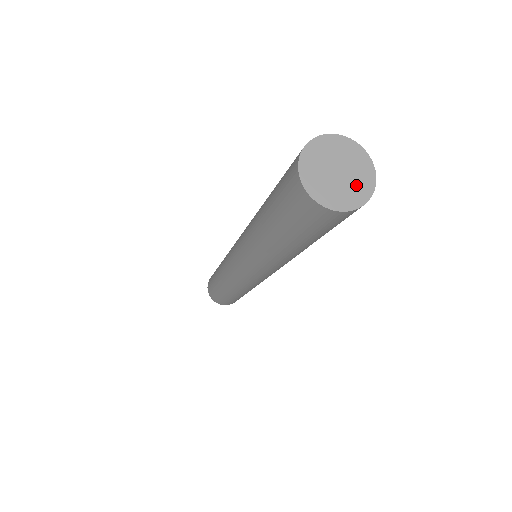
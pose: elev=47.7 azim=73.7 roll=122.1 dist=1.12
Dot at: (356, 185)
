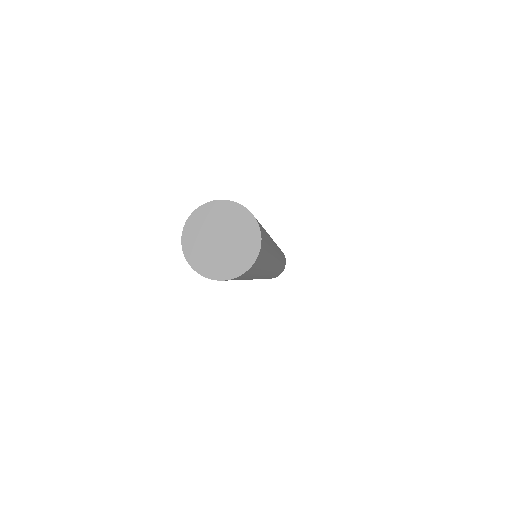
Dot at: (241, 248)
